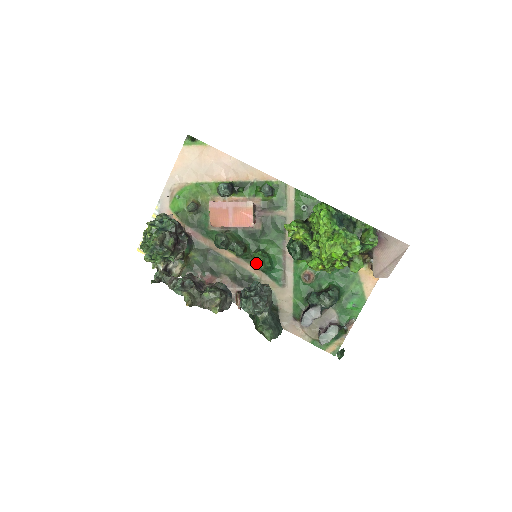
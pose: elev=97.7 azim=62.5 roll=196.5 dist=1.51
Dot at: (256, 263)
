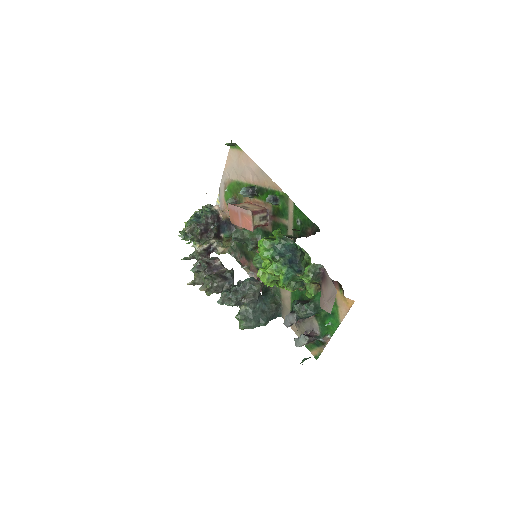
Dot at: (253, 262)
